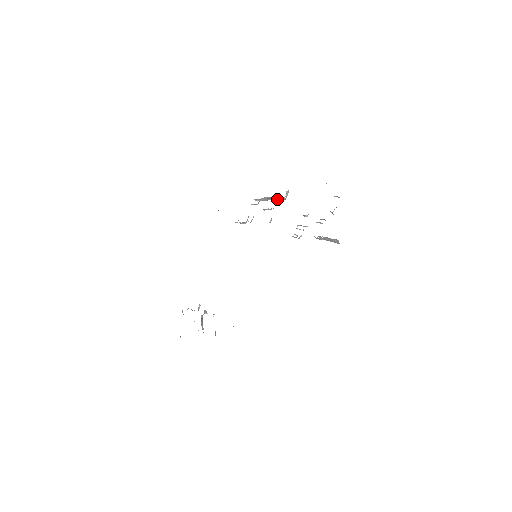
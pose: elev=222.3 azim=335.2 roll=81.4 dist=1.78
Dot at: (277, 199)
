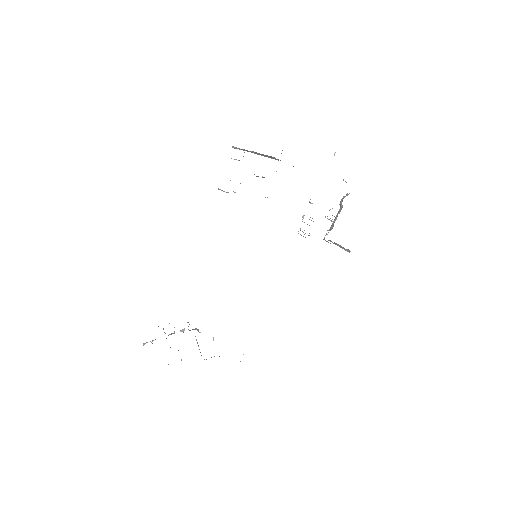
Dot at: occluded
